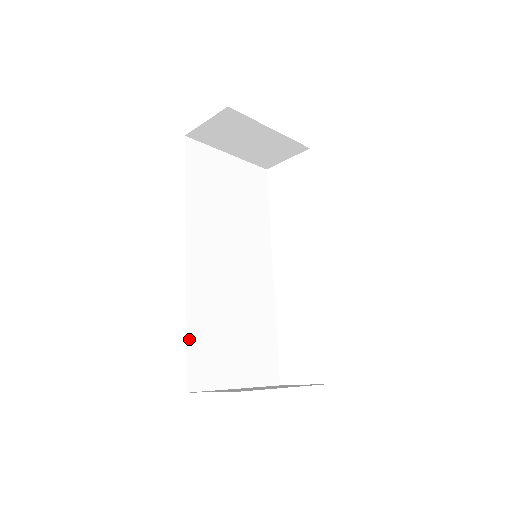
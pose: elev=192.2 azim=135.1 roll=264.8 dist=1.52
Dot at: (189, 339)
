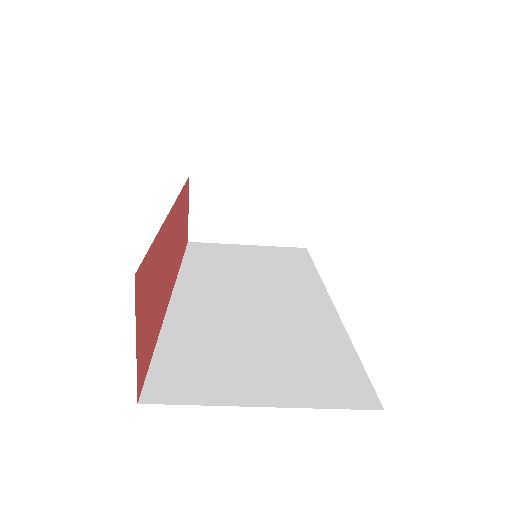
Dot at: (159, 352)
